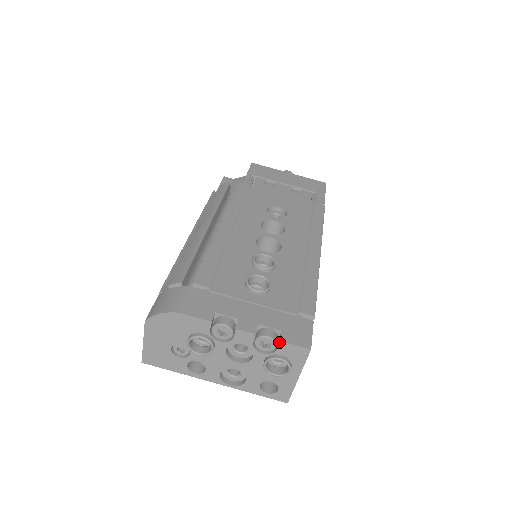
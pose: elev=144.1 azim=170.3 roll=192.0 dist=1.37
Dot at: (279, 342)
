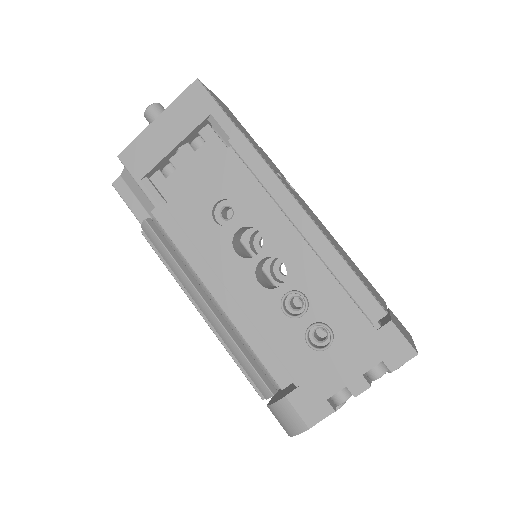
Dot at: (391, 372)
